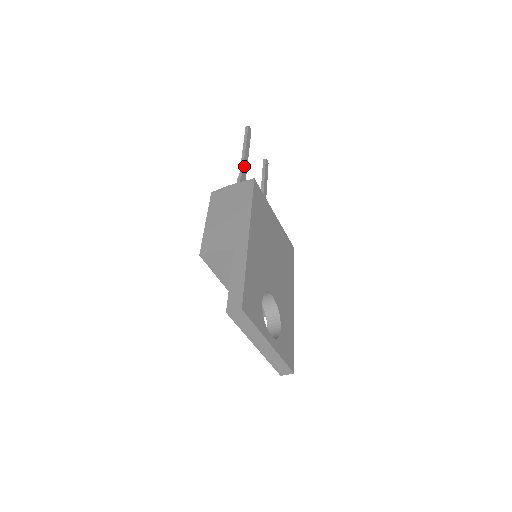
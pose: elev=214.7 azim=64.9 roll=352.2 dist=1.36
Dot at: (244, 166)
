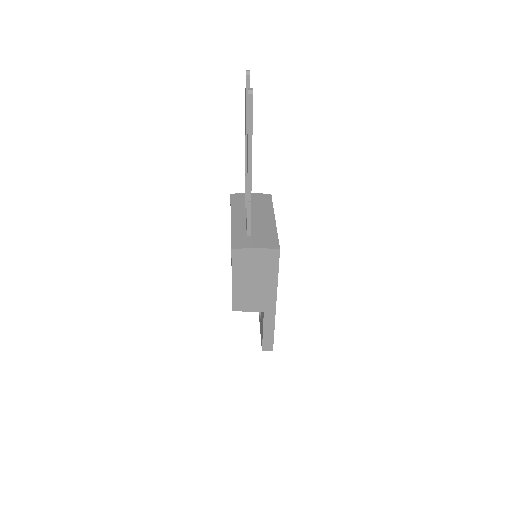
Dot at: (251, 180)
